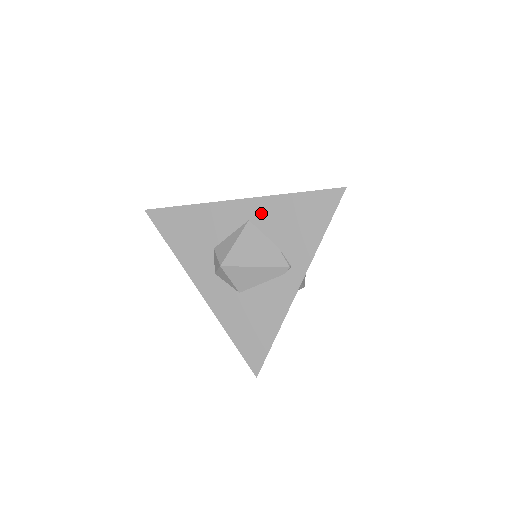
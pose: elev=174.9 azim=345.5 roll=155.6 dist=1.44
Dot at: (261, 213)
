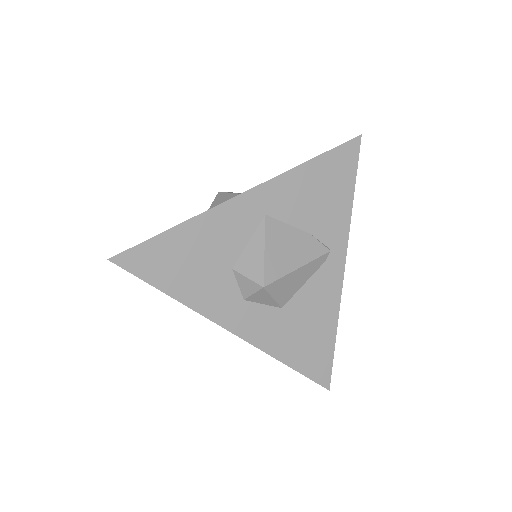
Dot at: (278, 200)
